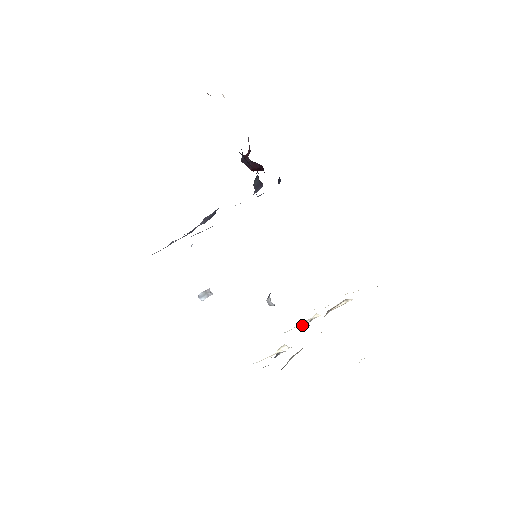
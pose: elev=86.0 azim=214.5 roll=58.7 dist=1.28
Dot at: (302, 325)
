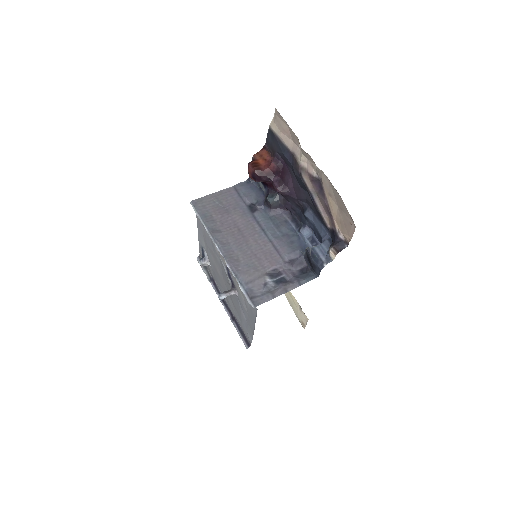
Dot at: occluded
